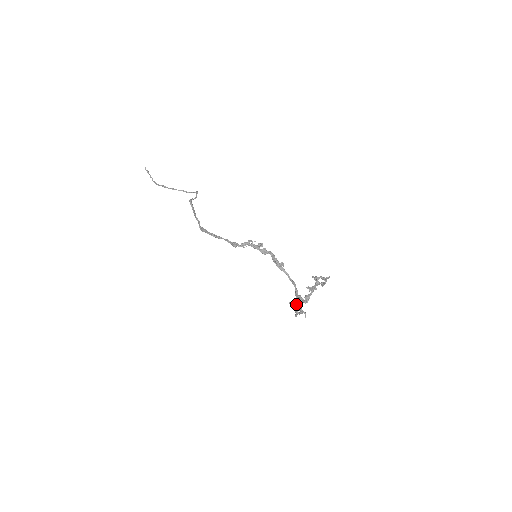
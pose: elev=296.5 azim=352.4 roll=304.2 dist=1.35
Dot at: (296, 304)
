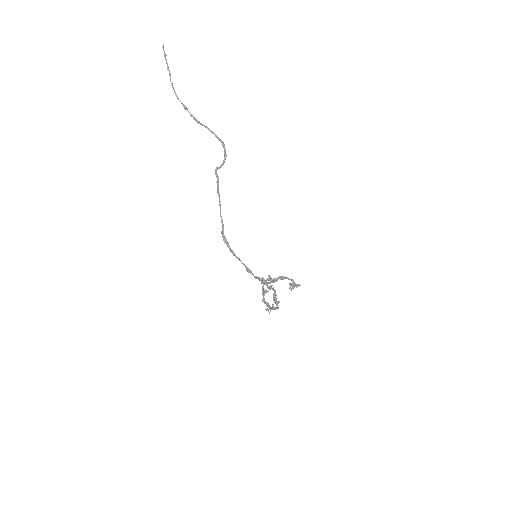
Dot at: occluded
